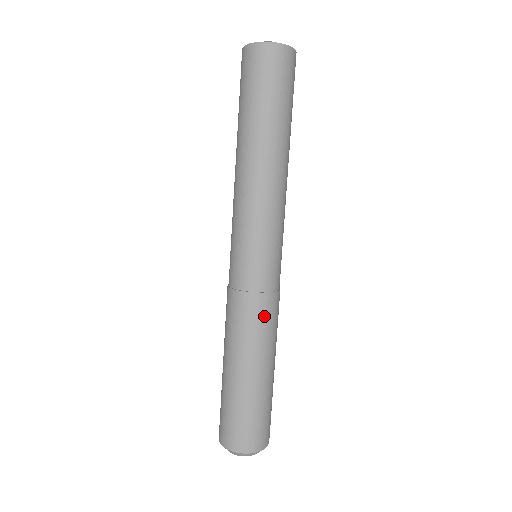
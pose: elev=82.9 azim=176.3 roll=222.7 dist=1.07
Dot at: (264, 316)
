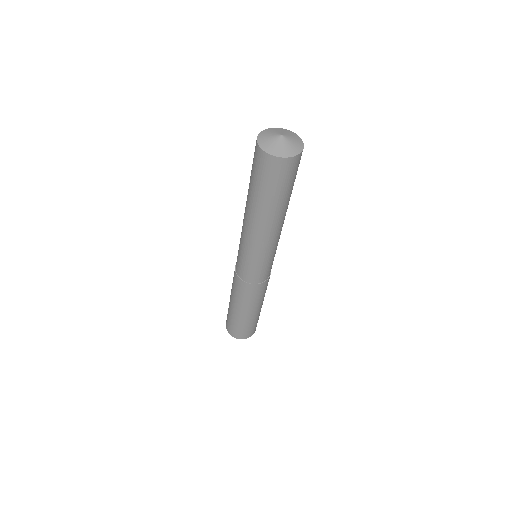
Dot at: (264, 290)
